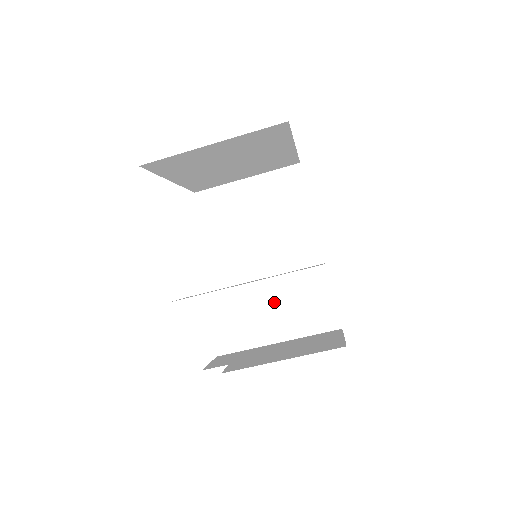
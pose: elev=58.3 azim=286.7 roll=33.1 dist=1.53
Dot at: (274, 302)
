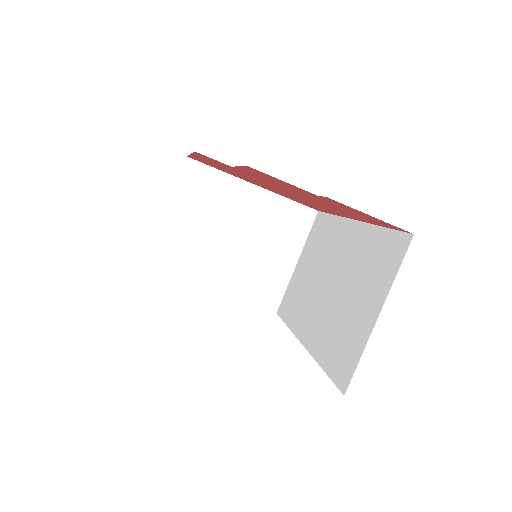
Dot at: (347, 301)
